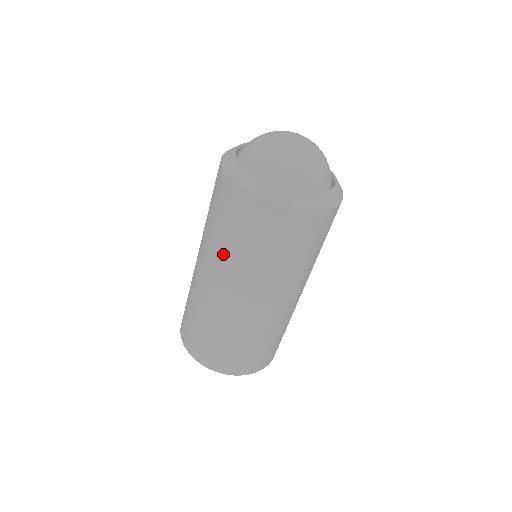
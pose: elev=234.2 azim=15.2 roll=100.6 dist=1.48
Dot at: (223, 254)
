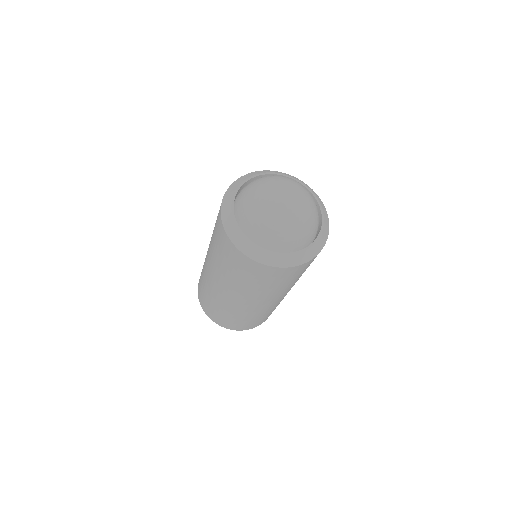
Dot at: (265, 293)
